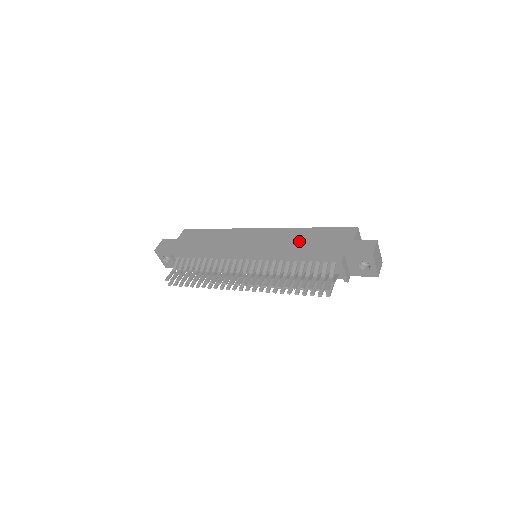
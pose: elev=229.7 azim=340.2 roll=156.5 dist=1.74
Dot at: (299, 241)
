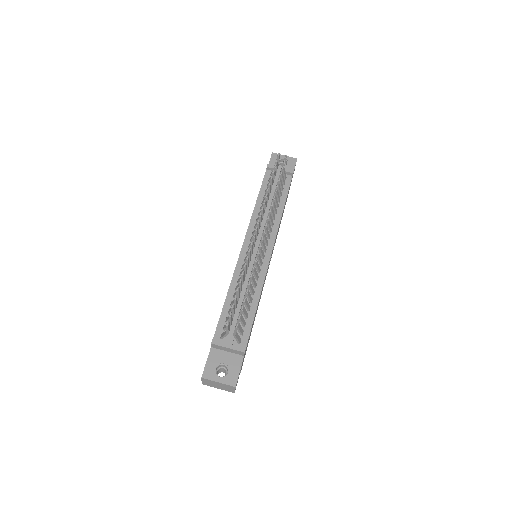
Dot at: occluded
